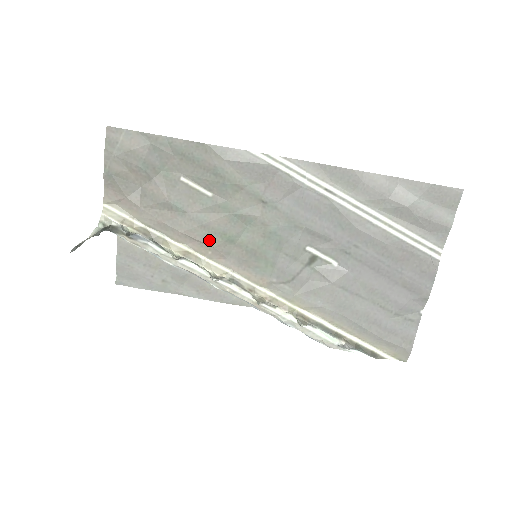
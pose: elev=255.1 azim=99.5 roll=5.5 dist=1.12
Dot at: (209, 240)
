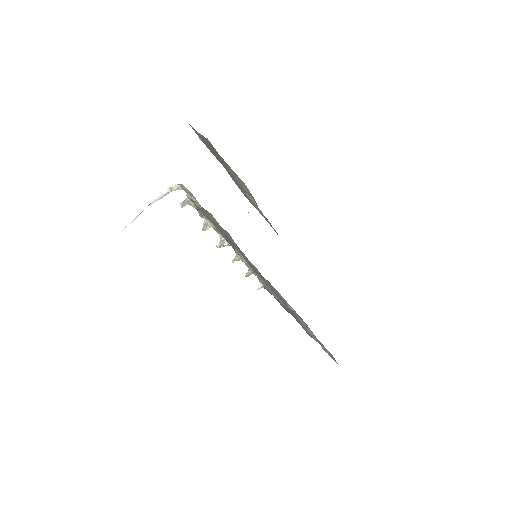
Dot at: (231, 245)
